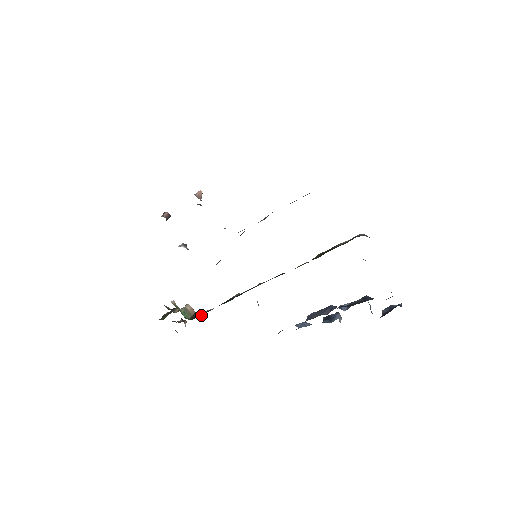
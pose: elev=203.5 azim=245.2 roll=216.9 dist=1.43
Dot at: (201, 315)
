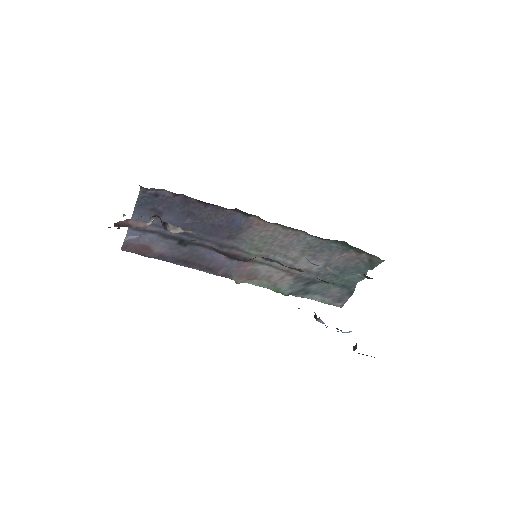
Dot at: occluded
